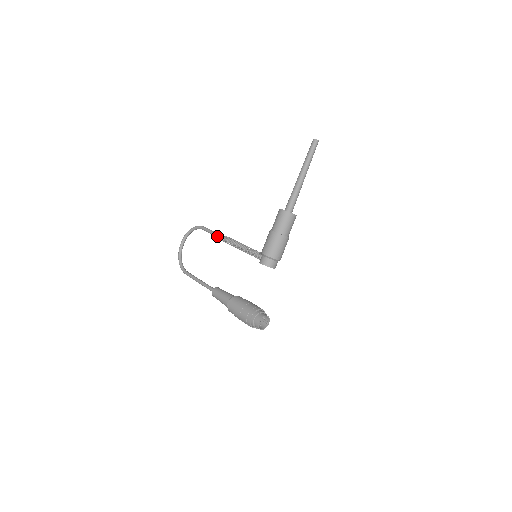
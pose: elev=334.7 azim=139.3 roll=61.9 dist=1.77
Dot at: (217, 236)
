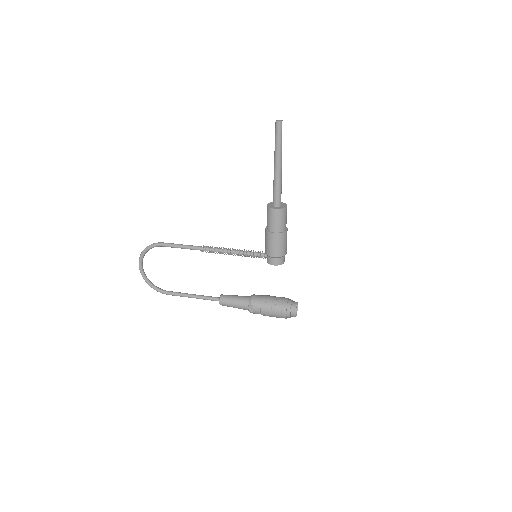
Dot at: (191, 249)
